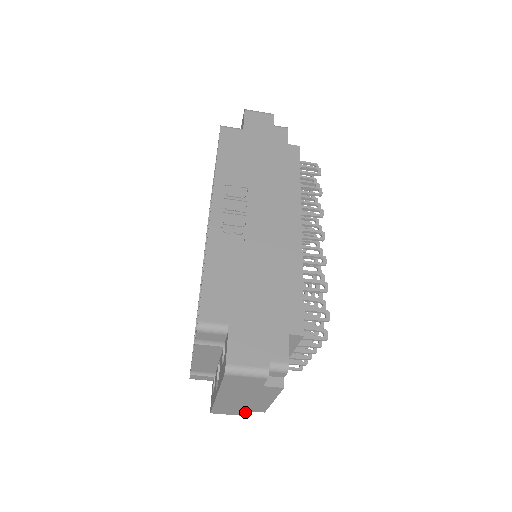
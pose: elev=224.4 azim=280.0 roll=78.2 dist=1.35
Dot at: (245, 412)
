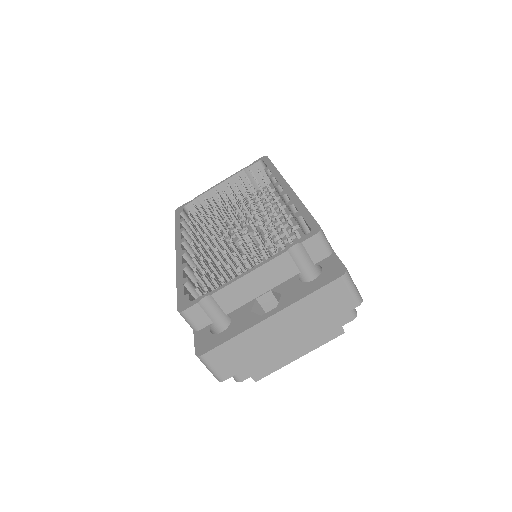
Dot at: (239, 372)
